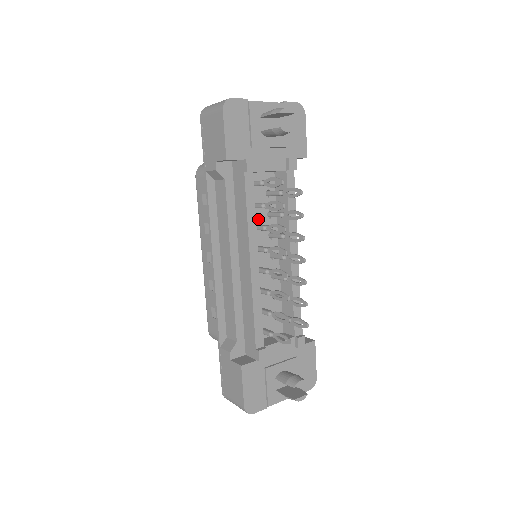
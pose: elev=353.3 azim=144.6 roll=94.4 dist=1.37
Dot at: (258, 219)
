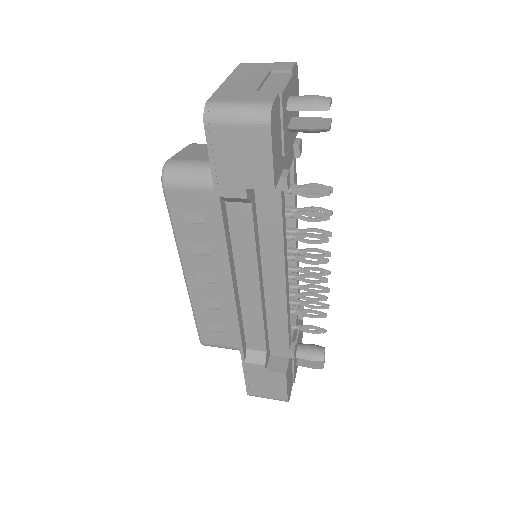
Dot at: occluded
